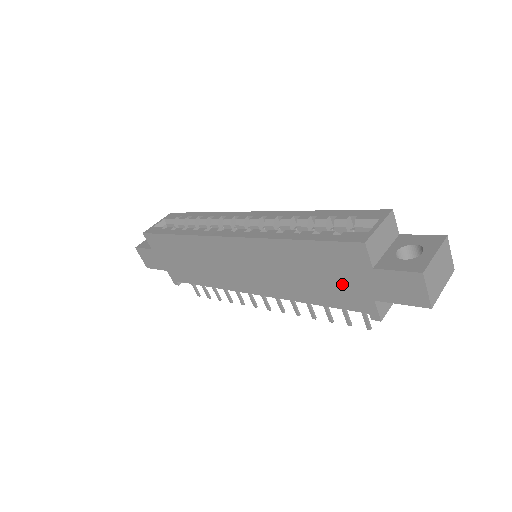
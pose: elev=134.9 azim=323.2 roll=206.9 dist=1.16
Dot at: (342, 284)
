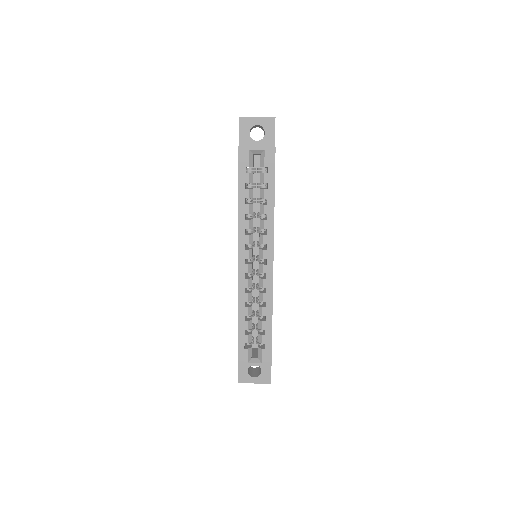
Dot at: occluded
